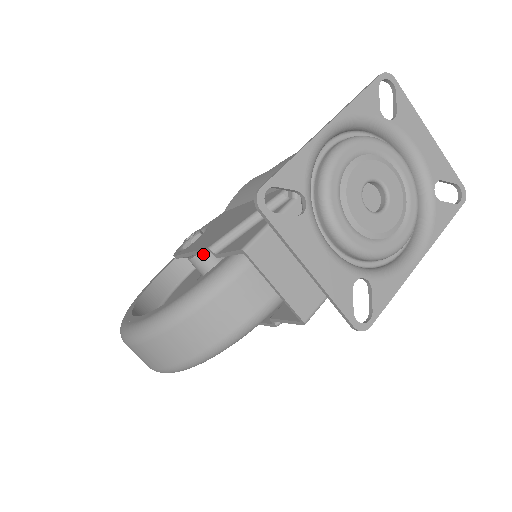
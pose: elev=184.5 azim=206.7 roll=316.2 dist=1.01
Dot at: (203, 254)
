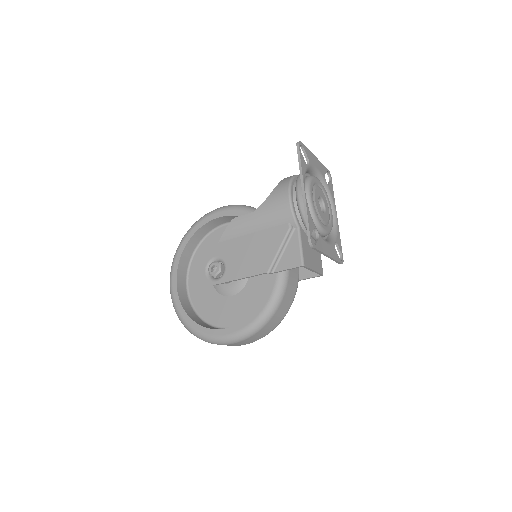
Dot at: occluded
